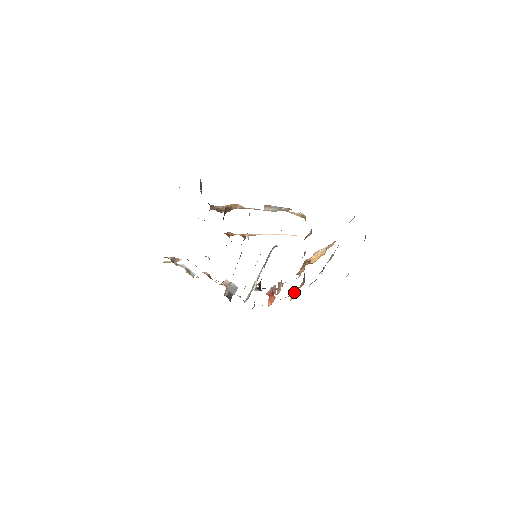
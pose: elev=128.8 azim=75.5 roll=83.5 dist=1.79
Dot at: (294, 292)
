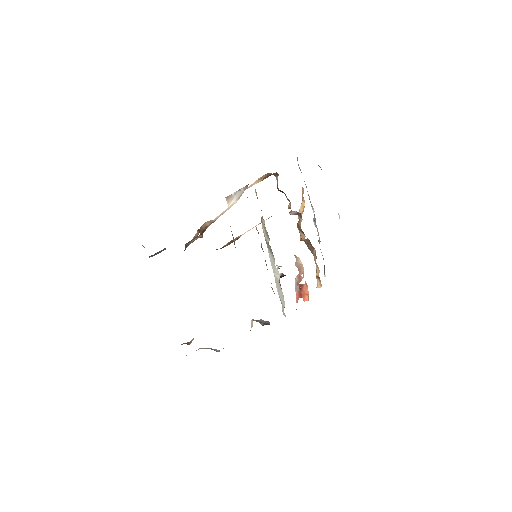
Dot at: (317, 277)
